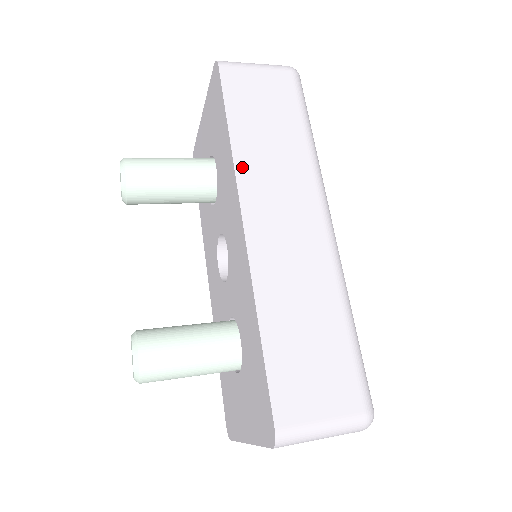
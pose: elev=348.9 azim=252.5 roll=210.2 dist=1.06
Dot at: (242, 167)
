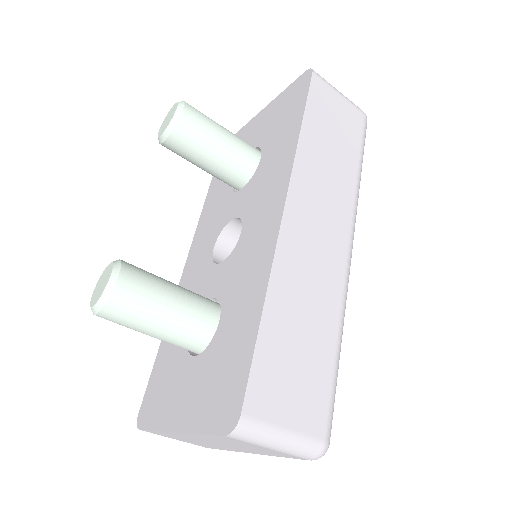
Dot at: (301, 162)
